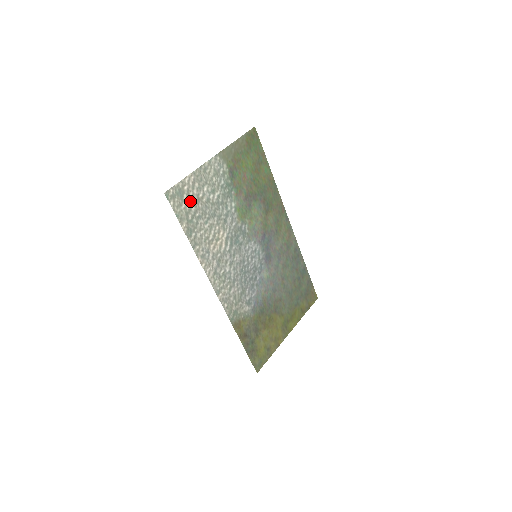
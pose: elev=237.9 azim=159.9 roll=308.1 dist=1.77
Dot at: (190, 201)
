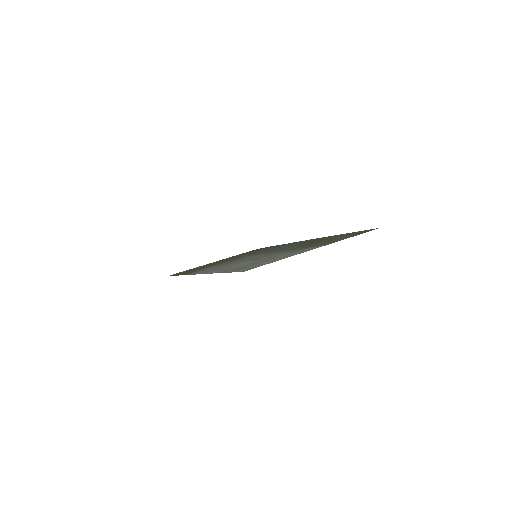
Dot at: (257, 264)
